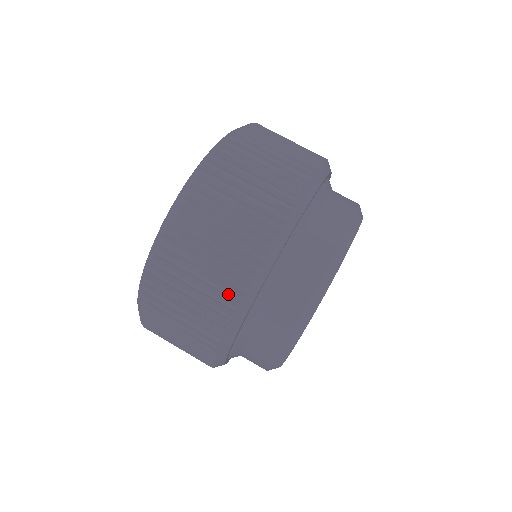
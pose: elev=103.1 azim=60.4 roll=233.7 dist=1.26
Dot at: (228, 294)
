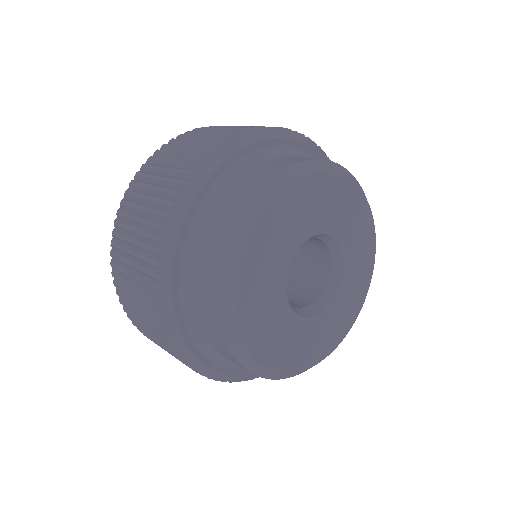
Dot at: occluded
